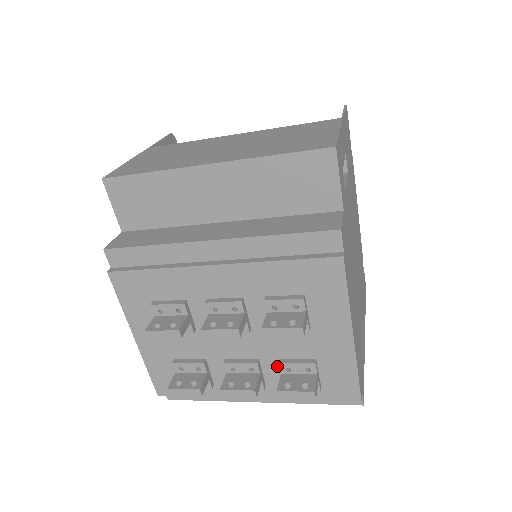
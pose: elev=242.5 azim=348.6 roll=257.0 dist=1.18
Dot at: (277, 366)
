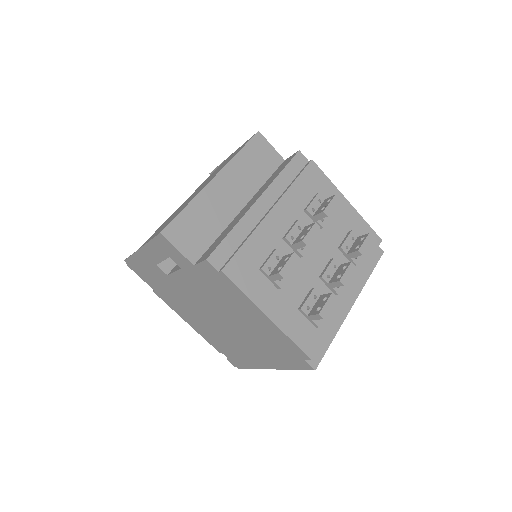
Dot at: (341, 255)
